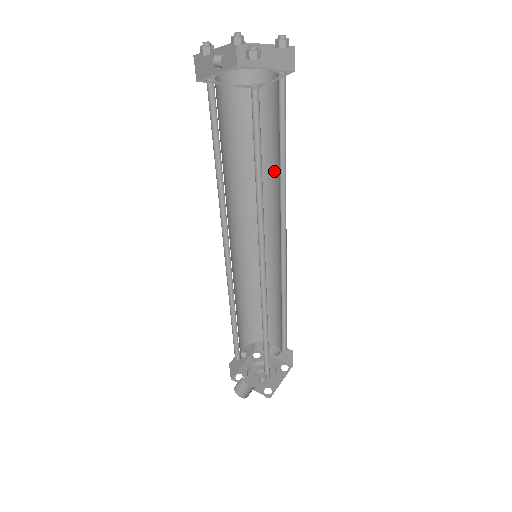
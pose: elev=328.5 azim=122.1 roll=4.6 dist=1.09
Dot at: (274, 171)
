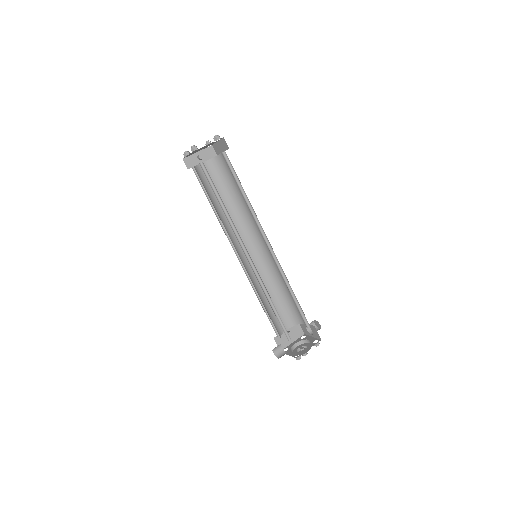
Dot at: occluded
